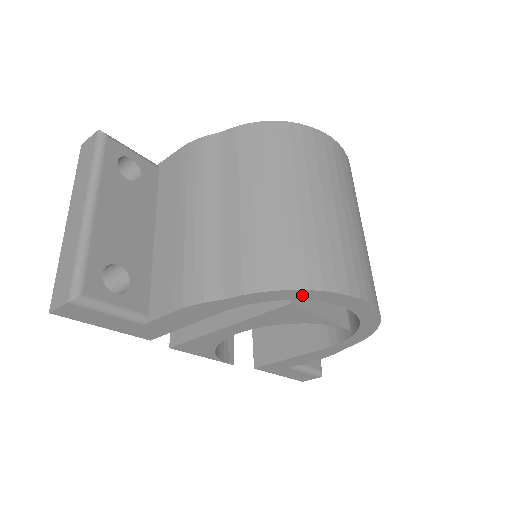
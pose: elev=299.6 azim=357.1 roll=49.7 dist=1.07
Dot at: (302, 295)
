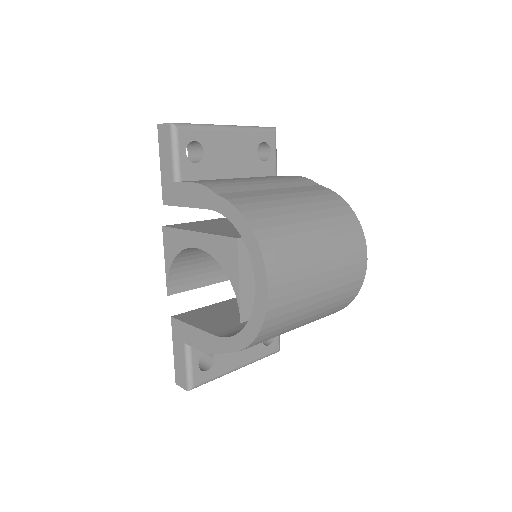
Dot at: (247, 234)
